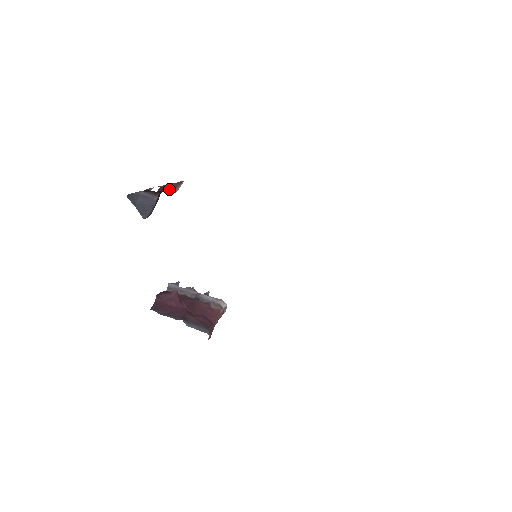
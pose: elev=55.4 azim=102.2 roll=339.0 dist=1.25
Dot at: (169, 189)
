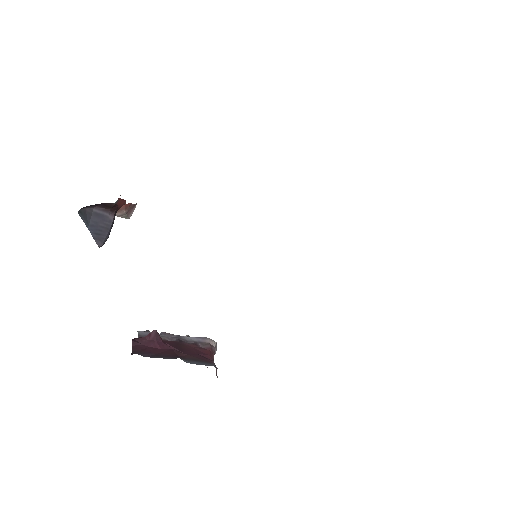
Dot at: (120, 216)
